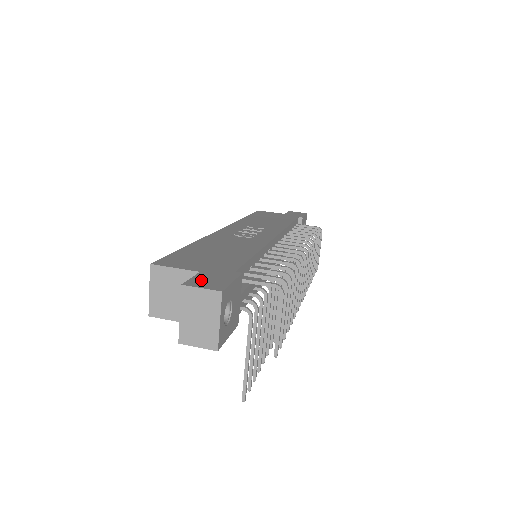
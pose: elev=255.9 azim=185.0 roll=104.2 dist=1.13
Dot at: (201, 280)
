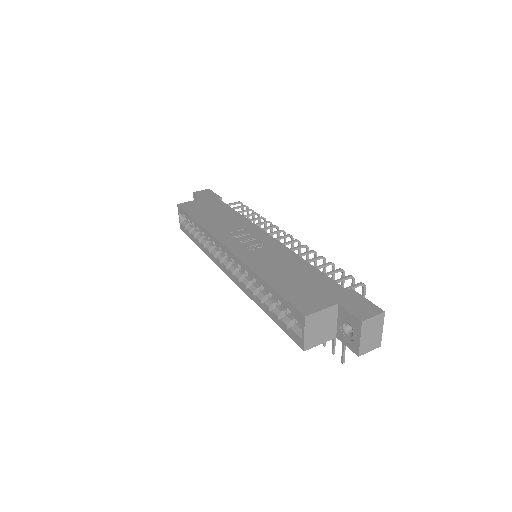
Dot at: (358, 310)
